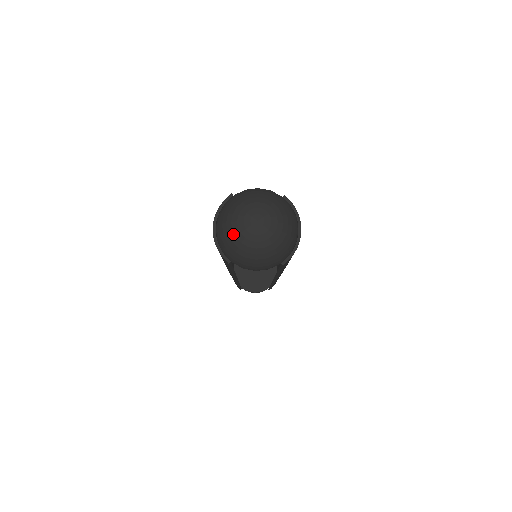
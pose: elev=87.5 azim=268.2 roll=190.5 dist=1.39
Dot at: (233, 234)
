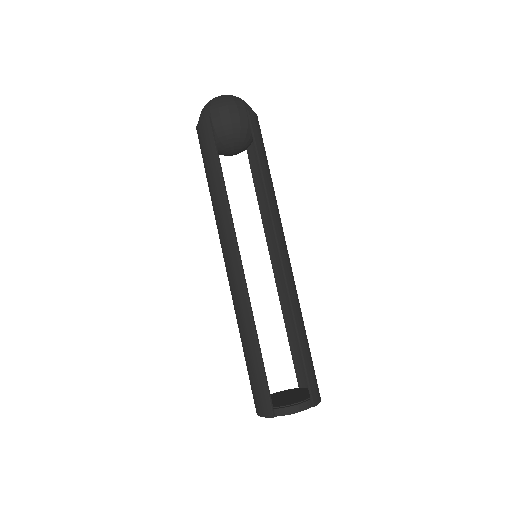
Dot at: occluded
